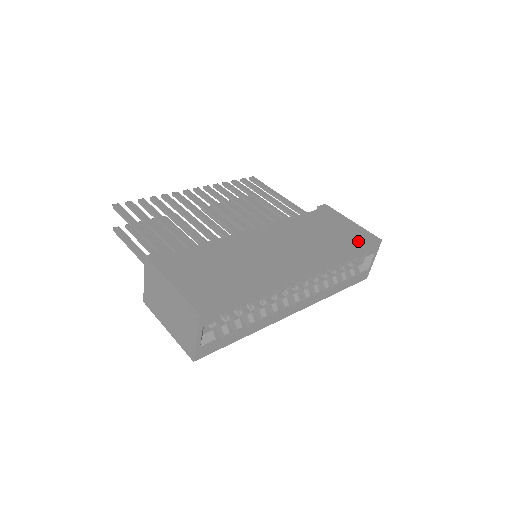
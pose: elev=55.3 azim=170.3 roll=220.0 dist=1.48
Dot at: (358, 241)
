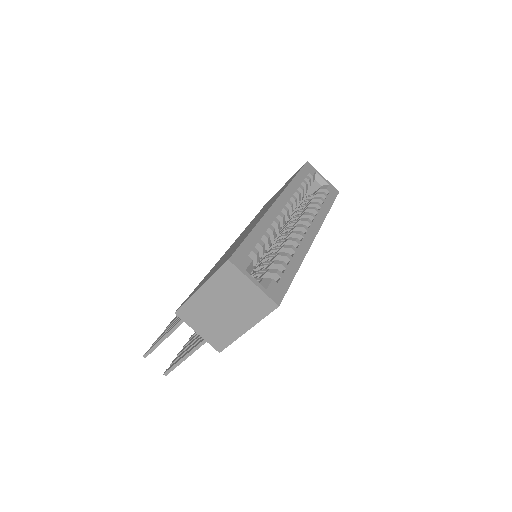
Dot at: (294, 175)
